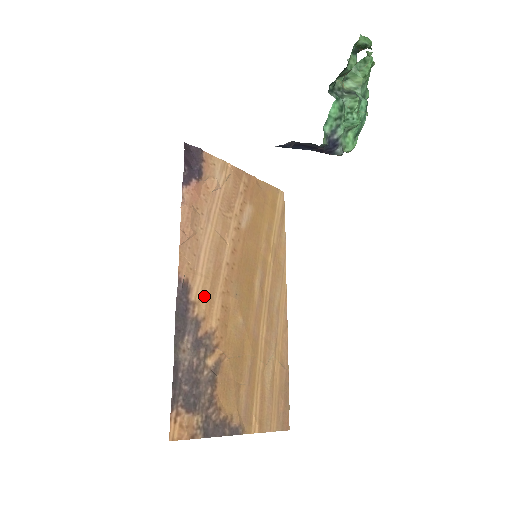
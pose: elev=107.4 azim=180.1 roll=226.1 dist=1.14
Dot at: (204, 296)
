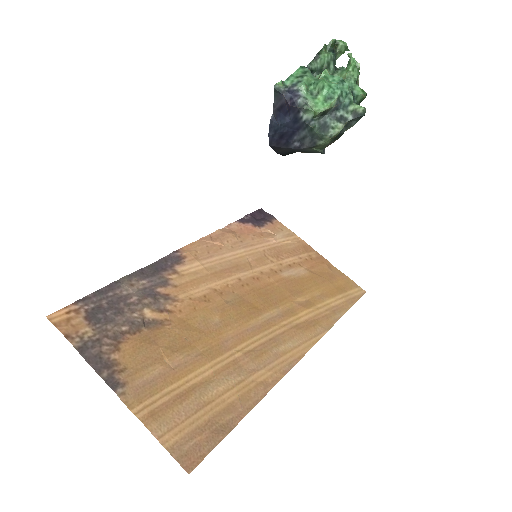
Dot at: (191, 276)
